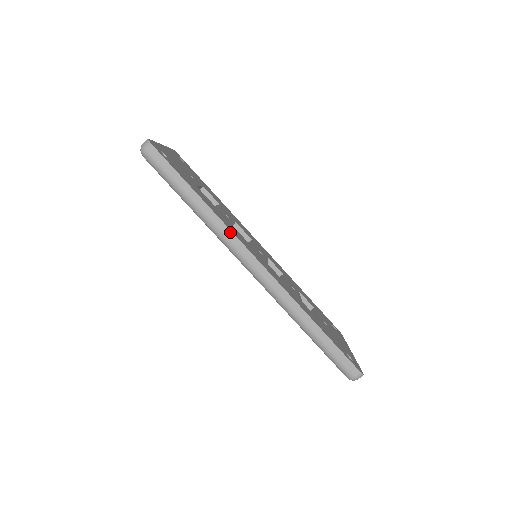
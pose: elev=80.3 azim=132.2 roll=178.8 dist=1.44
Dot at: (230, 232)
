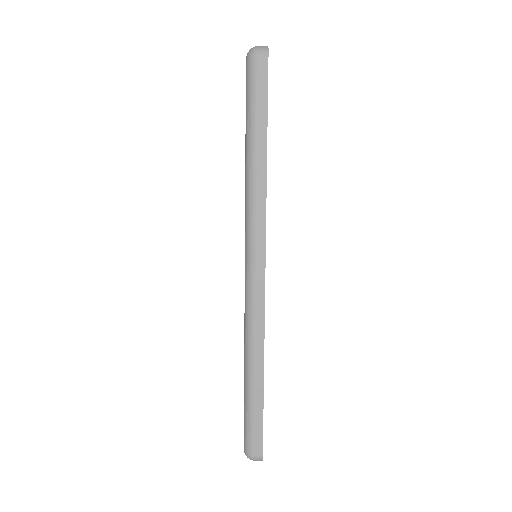
Dot at: (264, 217)
